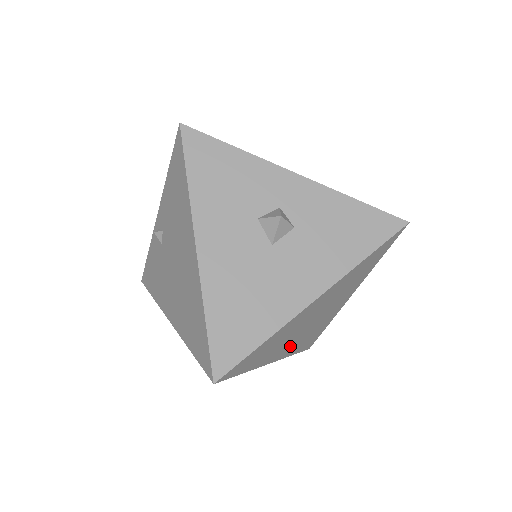
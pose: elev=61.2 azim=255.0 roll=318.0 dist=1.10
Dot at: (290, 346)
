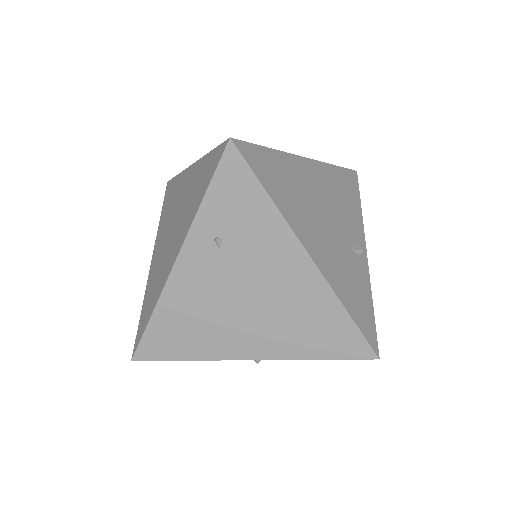
Dot at: occluded
